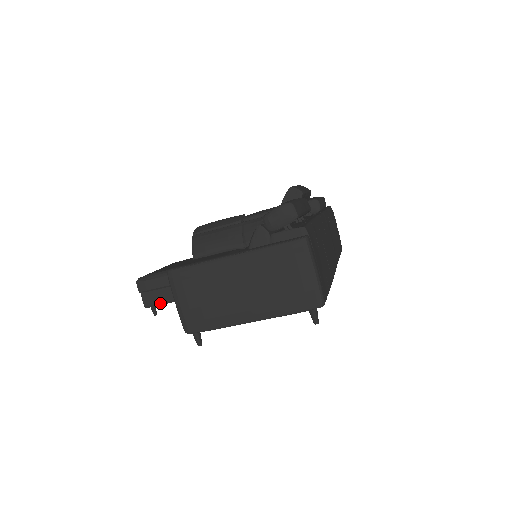
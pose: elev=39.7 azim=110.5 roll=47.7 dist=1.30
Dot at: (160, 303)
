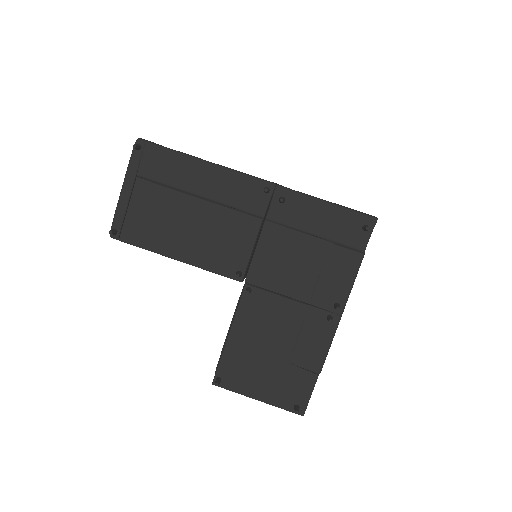
Dot at: (218, 367)
